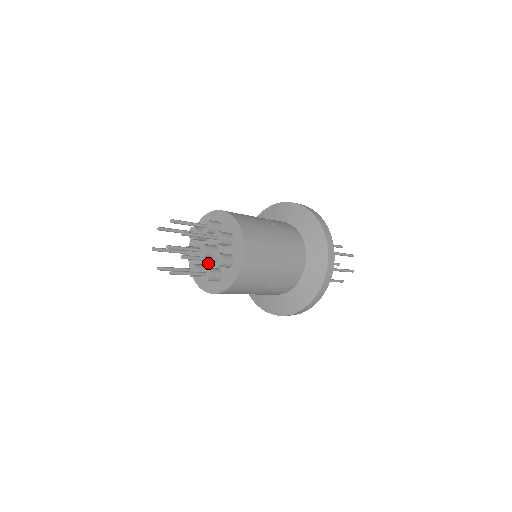
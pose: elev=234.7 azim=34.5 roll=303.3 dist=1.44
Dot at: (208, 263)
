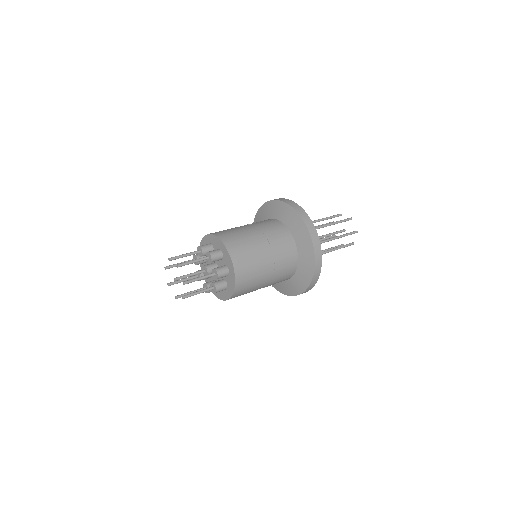
Dot at: occluded
